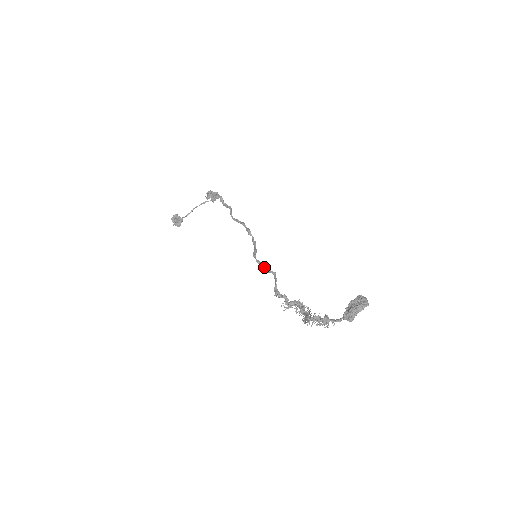
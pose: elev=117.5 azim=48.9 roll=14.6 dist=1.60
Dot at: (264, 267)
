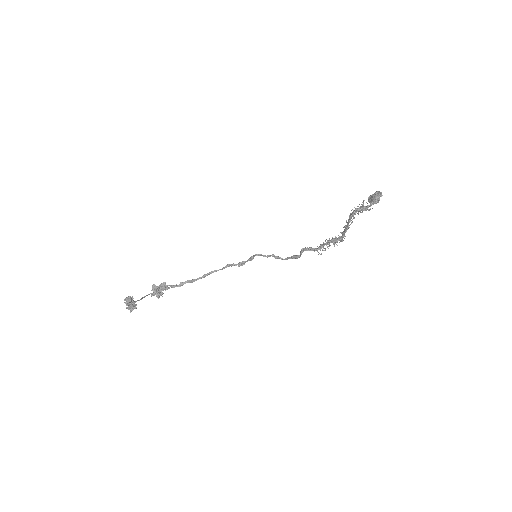
Dot at: occluded
